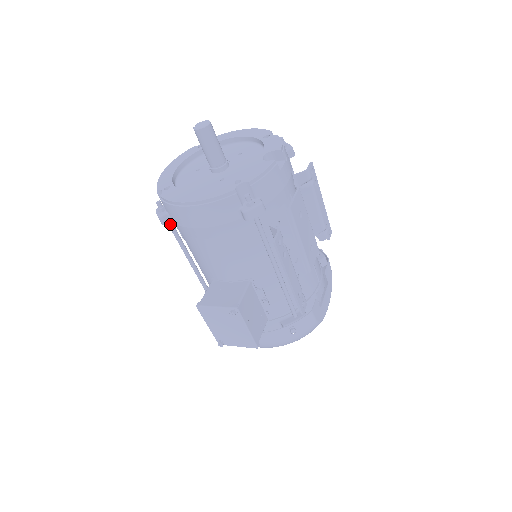
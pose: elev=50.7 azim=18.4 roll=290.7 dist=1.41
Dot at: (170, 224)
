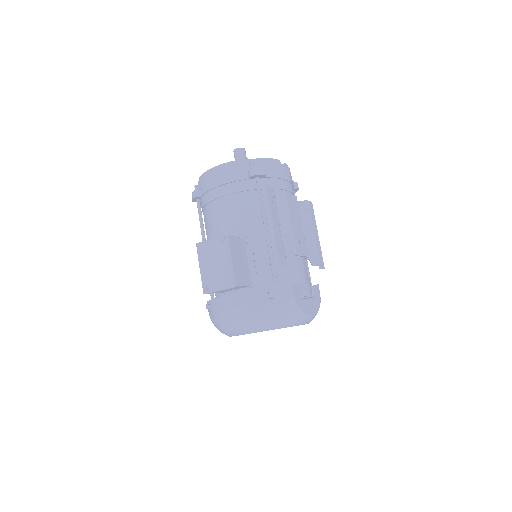
Dot at: (199, 204)
